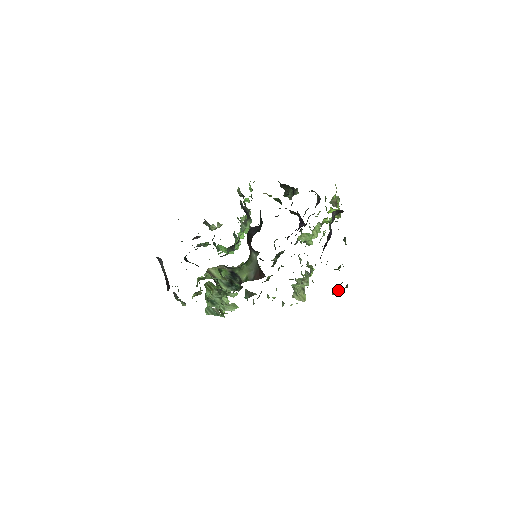
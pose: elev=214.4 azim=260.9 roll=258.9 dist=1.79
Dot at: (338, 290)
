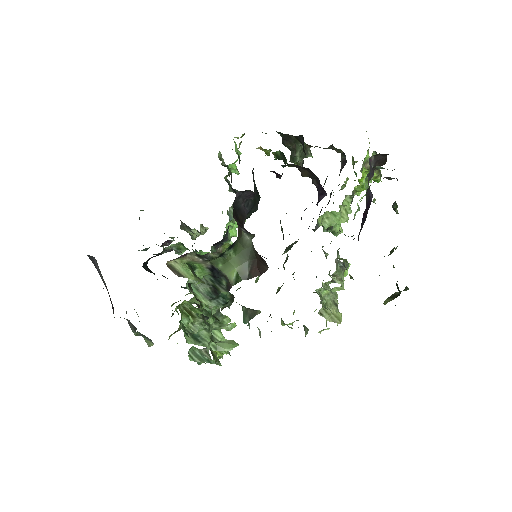
Dot at: (393, 295)
